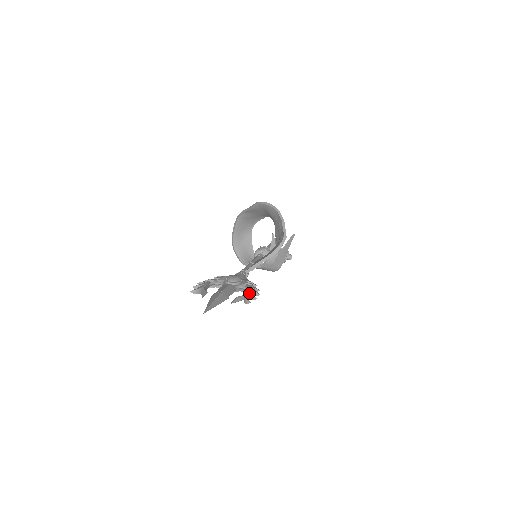
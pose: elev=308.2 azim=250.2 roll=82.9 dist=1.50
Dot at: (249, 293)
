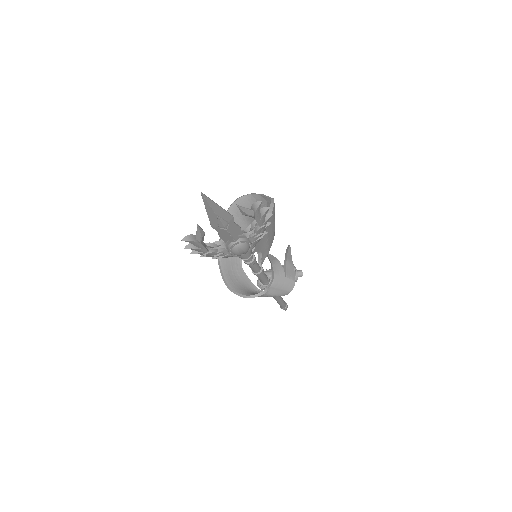
Dot at: occluded
